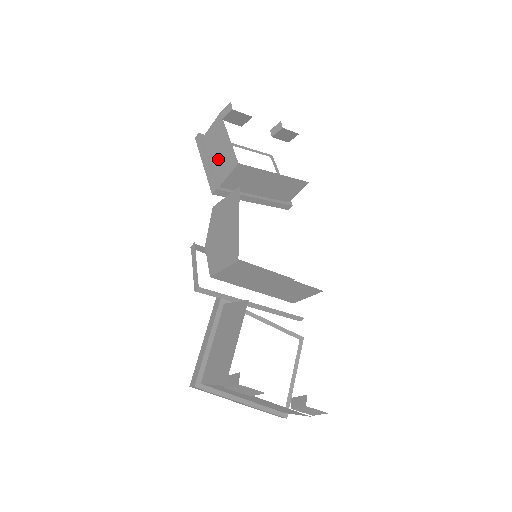
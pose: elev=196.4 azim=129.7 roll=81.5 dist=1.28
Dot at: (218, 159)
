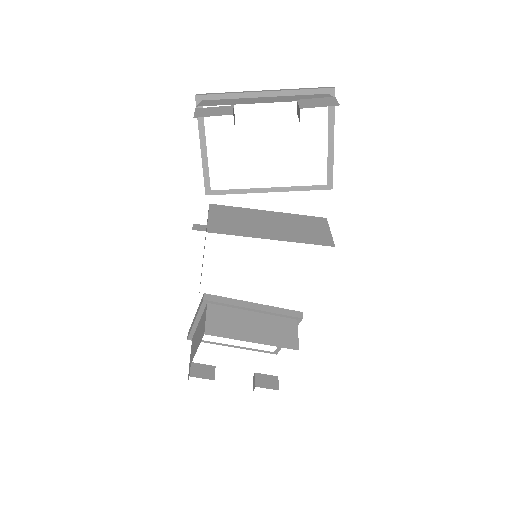
Dot at: occluded
